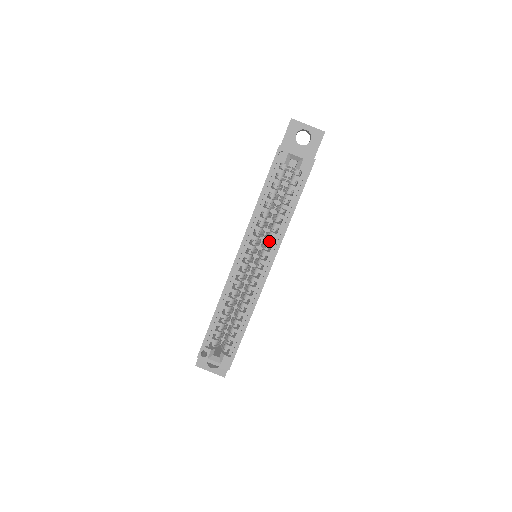
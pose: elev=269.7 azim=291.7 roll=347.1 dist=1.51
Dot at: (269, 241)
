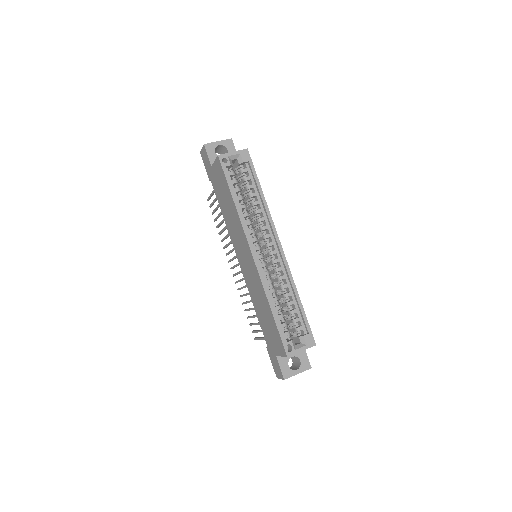
Dot at: occluded
